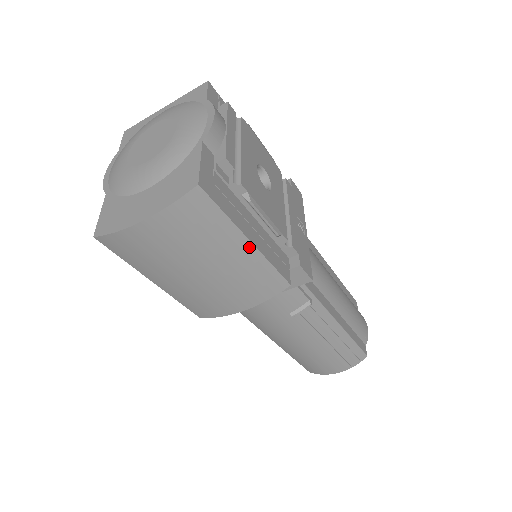
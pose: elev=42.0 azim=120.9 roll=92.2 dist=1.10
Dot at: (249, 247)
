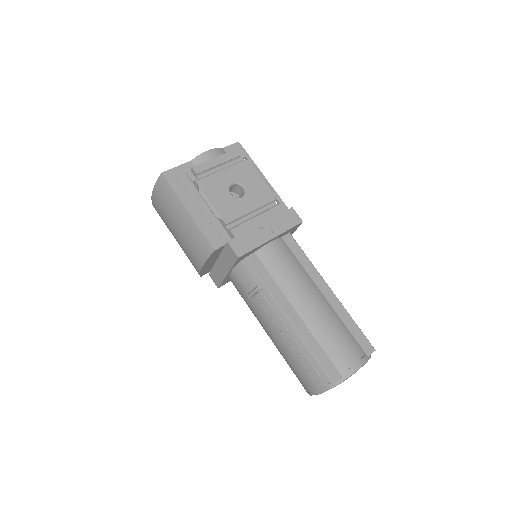
Dot at: (188, 215)
